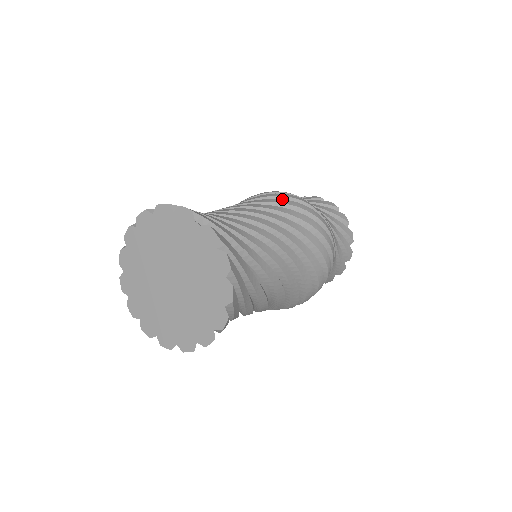
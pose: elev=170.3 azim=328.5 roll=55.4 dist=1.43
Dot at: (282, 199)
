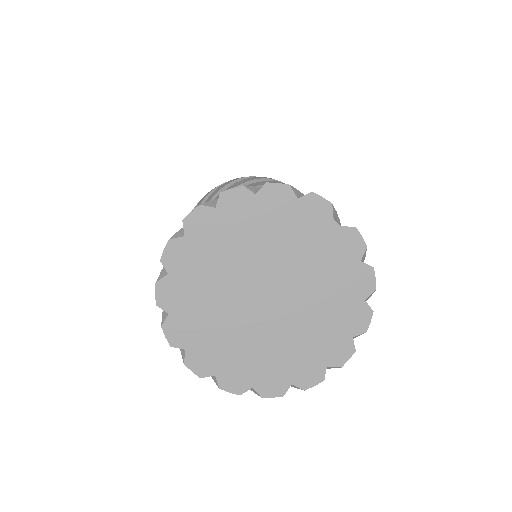
Dot at: occluded
